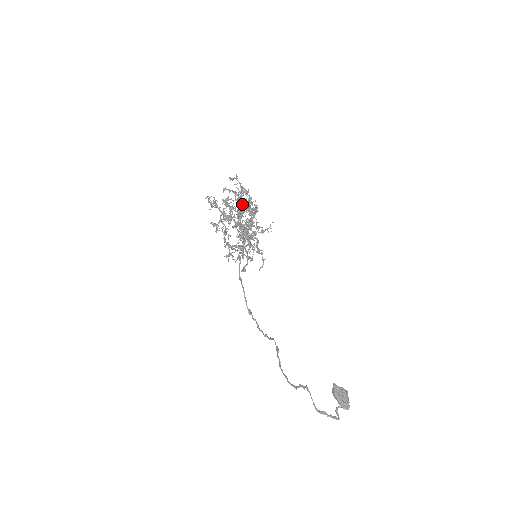
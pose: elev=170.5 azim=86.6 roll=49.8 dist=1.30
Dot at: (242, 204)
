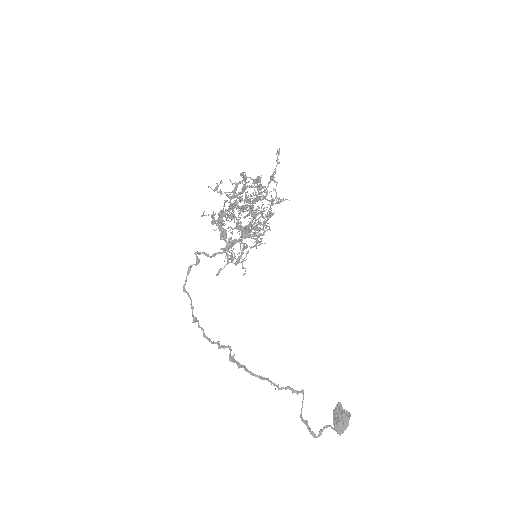
Dot at: occluded
